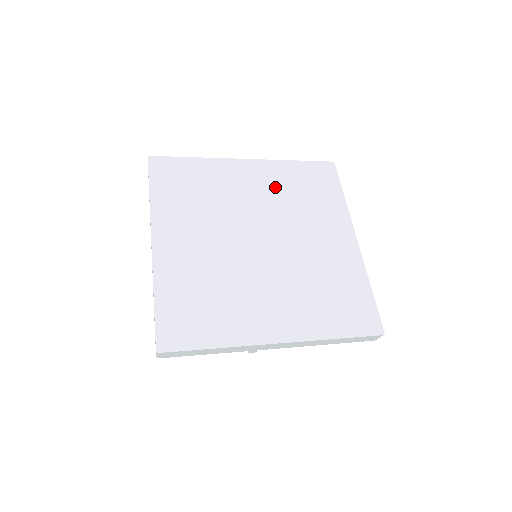
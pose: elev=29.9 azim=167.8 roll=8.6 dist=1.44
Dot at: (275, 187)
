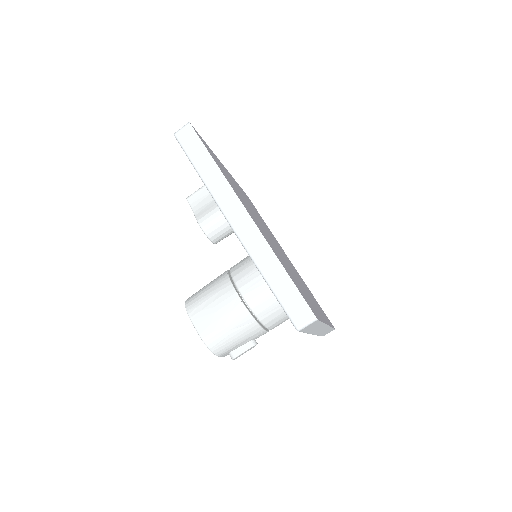
Dot at: occluded
